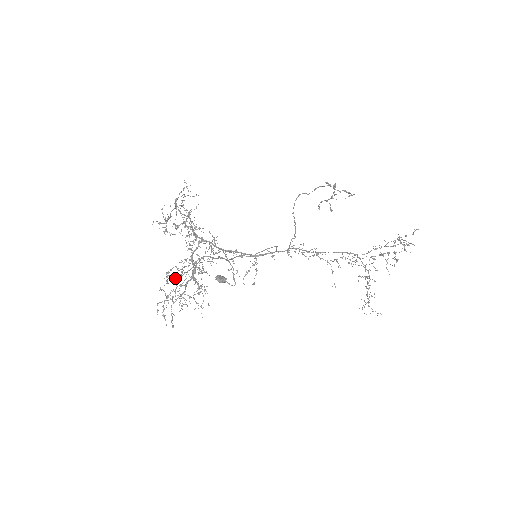
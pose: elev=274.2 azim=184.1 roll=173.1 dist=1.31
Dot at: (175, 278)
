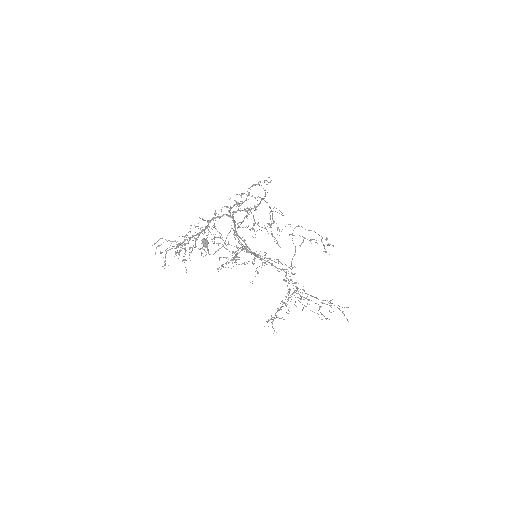
Dot at: occluded
